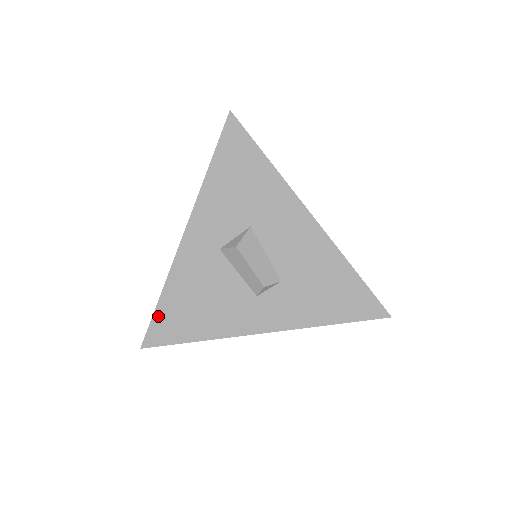
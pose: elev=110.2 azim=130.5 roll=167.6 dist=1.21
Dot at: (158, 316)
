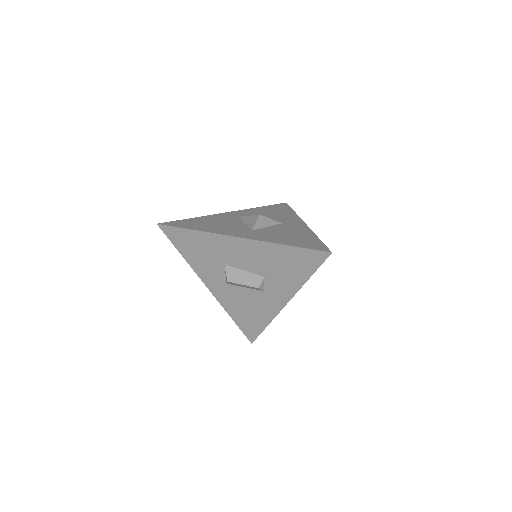
Dot at: (241, 327)
